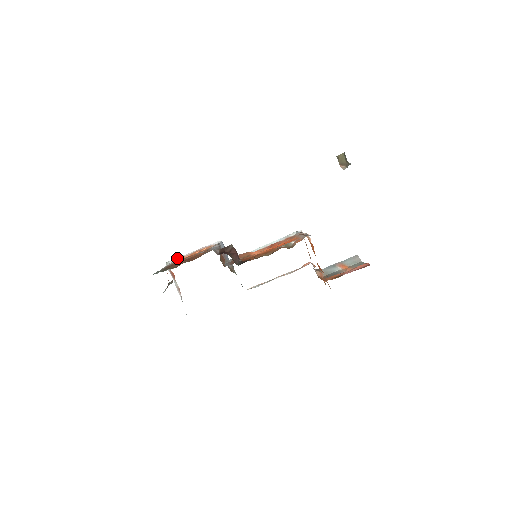
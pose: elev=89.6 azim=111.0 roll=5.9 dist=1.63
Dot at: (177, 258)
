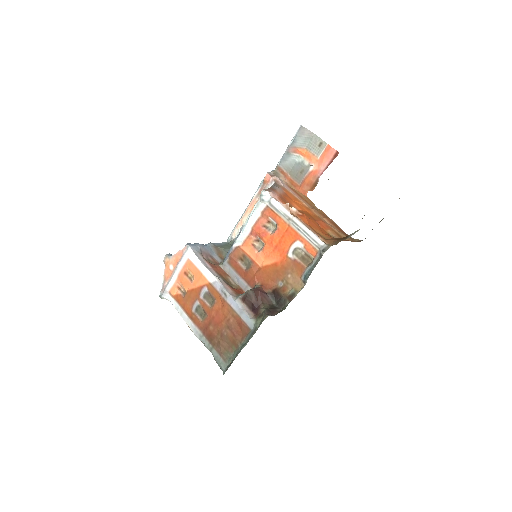
Dot at: (168, 290)
